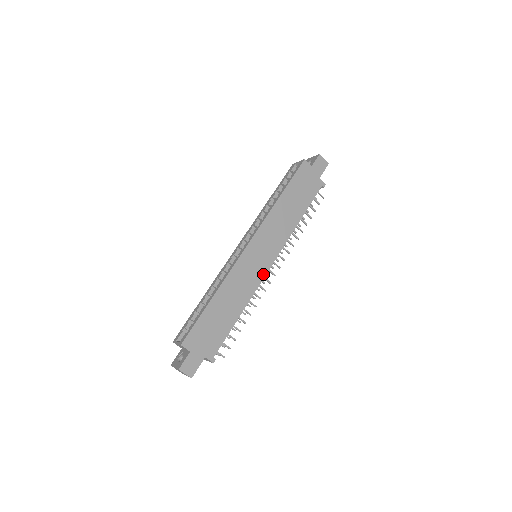
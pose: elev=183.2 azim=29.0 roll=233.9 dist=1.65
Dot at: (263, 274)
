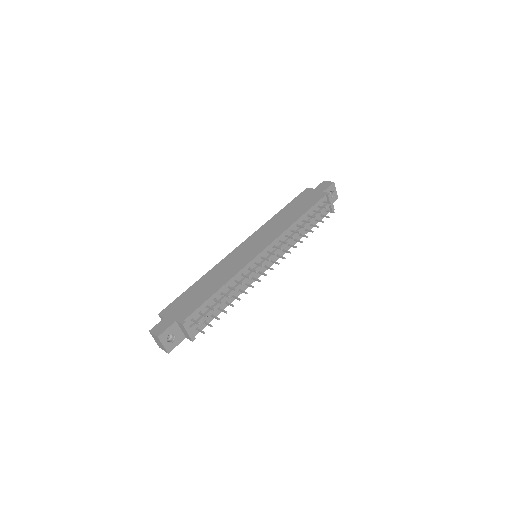
Dot at: (252, 258)
